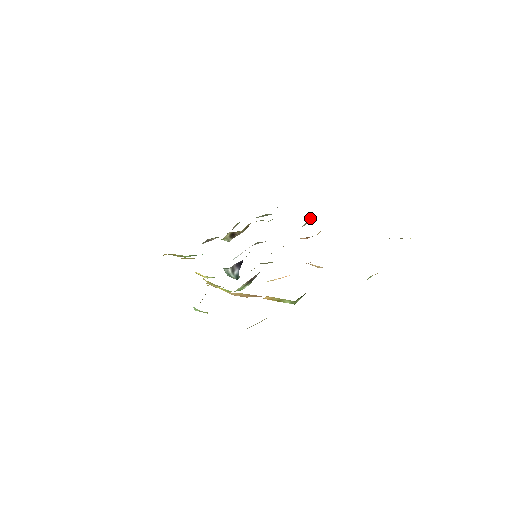
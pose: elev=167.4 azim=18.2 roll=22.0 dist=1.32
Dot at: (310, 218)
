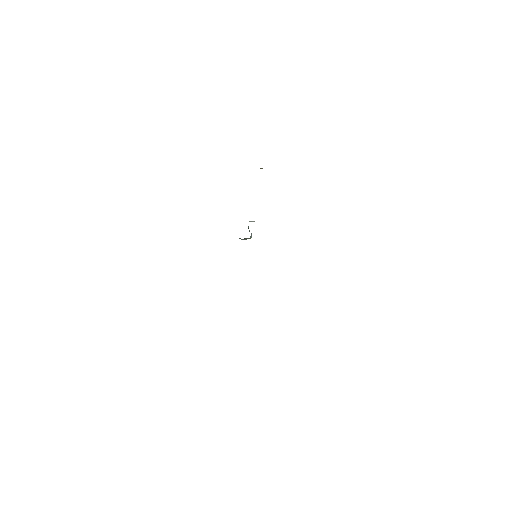
Dot at: occluded
